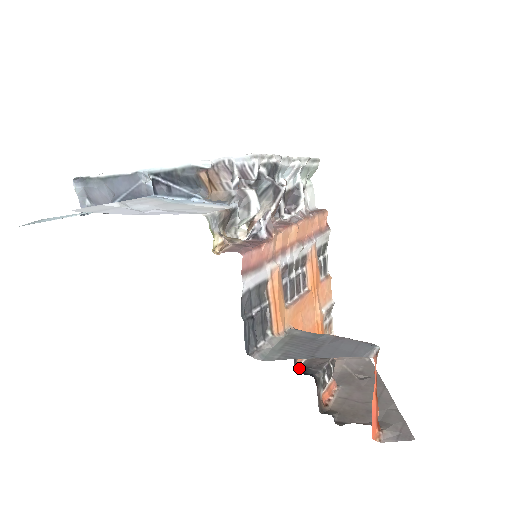
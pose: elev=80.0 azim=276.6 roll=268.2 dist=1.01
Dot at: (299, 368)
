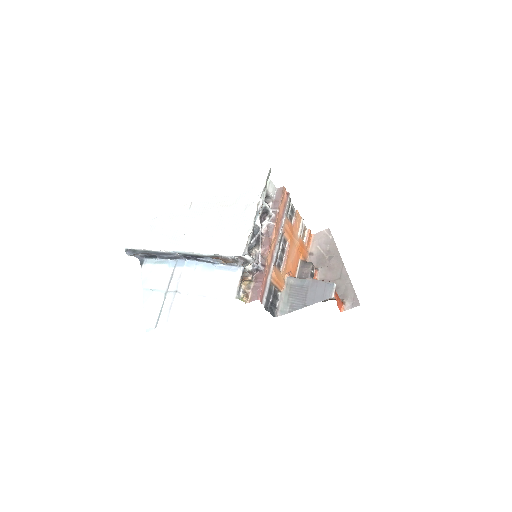
Dot at: occluded
